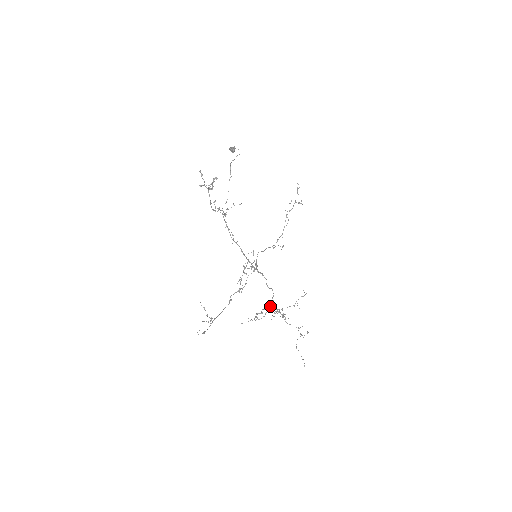
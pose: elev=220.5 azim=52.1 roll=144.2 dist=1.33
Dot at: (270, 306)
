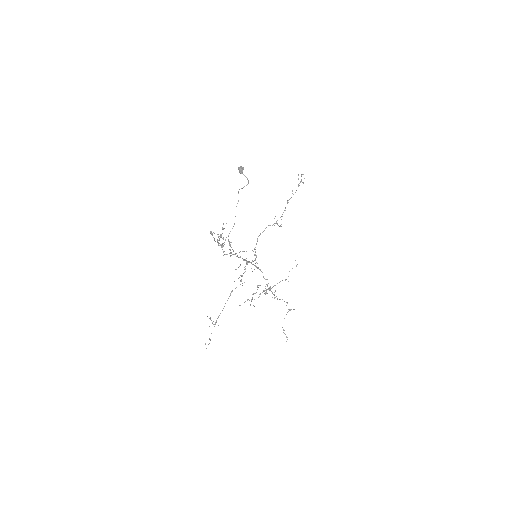
Dot at: (264, 290)
